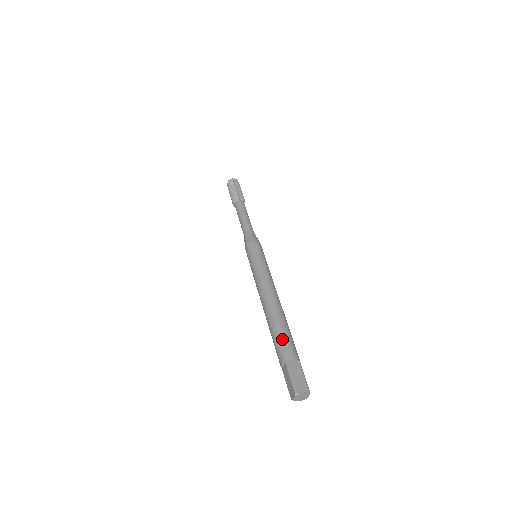
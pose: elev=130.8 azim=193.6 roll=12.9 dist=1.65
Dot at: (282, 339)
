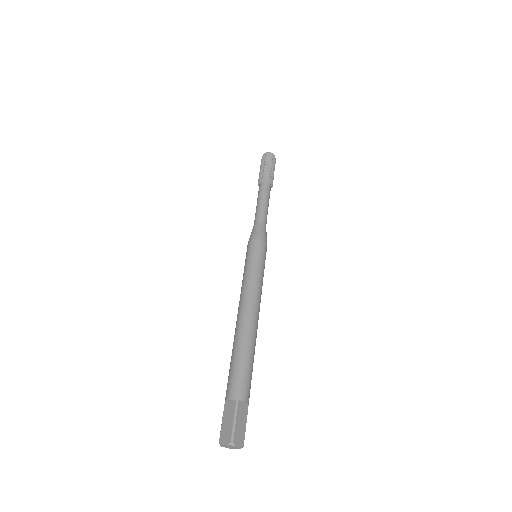
Dot at: (245, 371)
